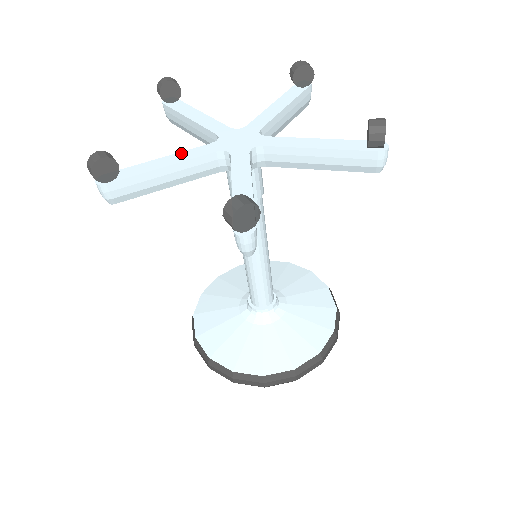
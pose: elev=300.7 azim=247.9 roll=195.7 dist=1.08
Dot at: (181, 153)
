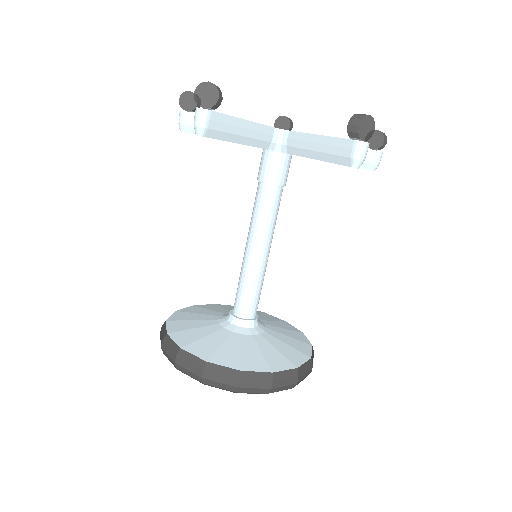
Dot at: occluded
